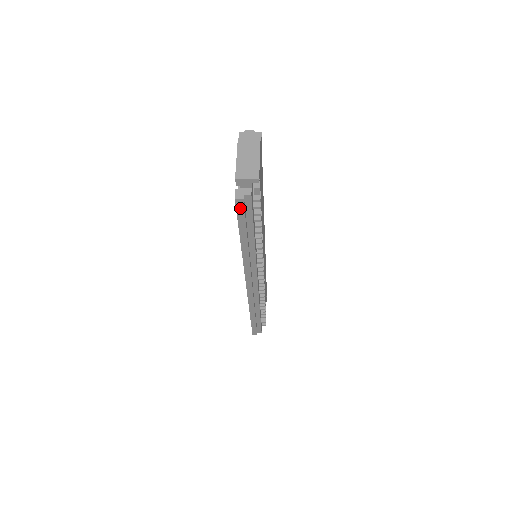
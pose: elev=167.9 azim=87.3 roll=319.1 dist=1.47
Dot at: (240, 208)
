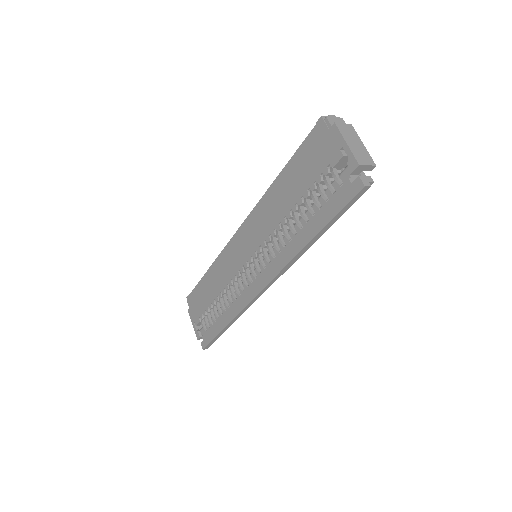
Dot at: (357, 197)
